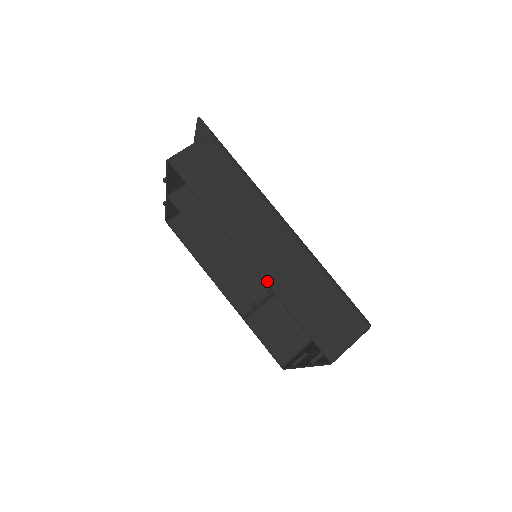
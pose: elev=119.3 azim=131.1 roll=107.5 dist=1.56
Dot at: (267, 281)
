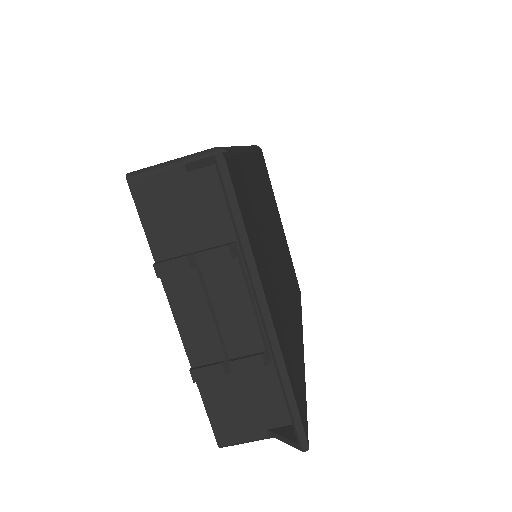
Dot at: occluded
